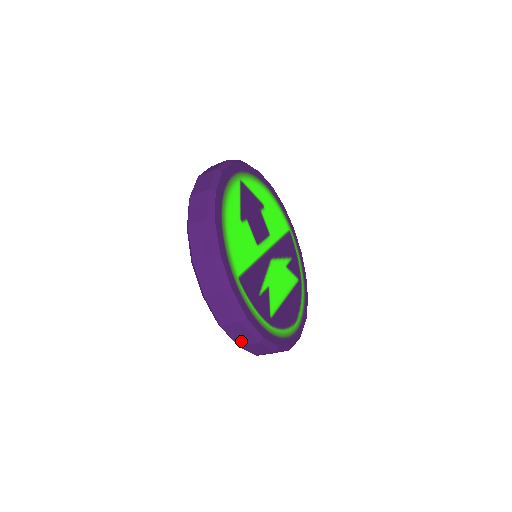
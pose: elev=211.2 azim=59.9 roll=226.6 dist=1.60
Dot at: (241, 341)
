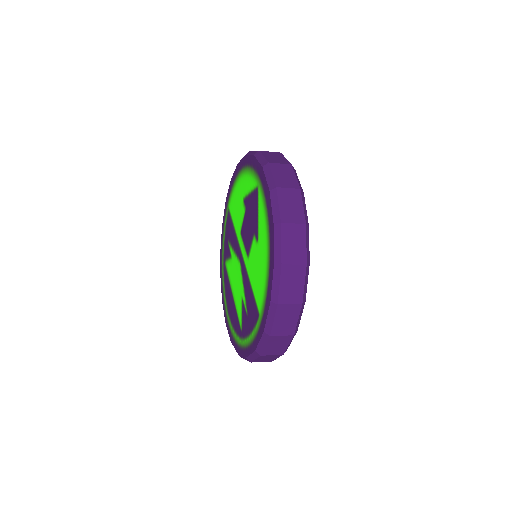
Dot at: (260, 360)
